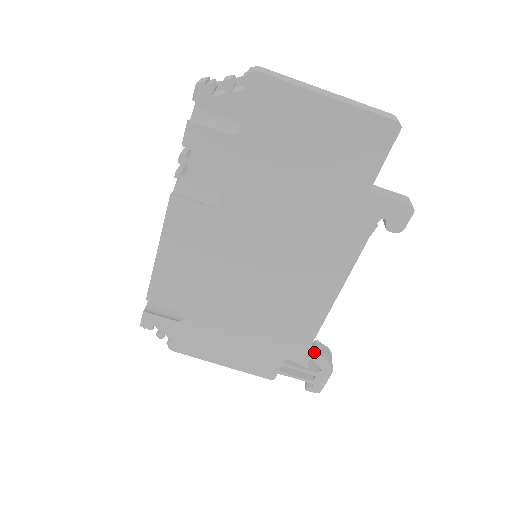
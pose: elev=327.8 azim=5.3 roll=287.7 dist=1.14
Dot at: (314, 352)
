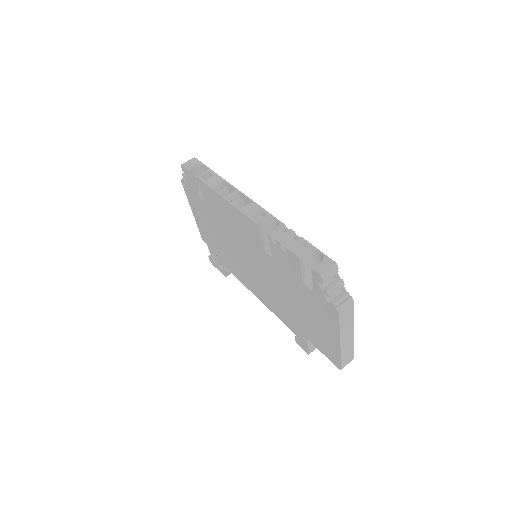
Dot at: occluded
